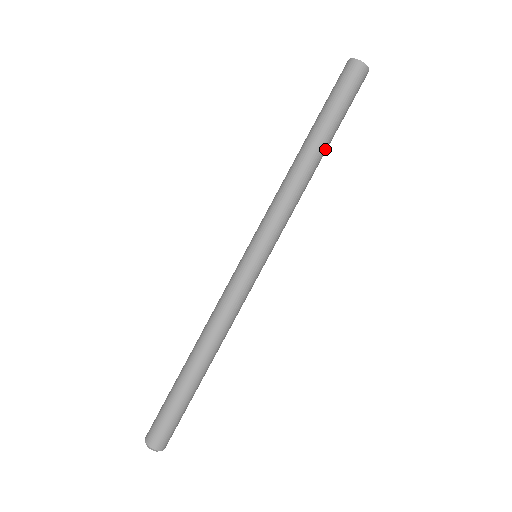
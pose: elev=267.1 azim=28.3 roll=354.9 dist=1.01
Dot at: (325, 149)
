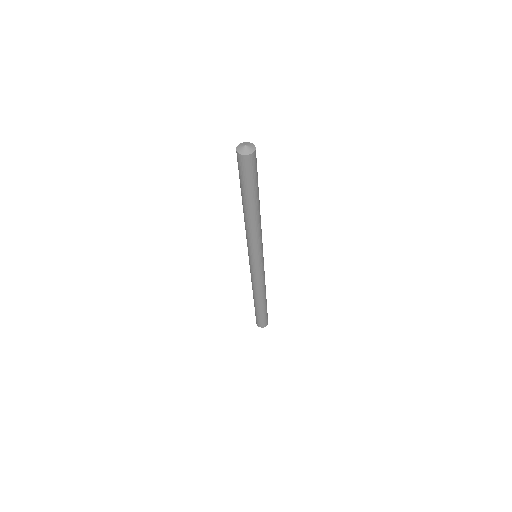
Dot at: (256, 205)
